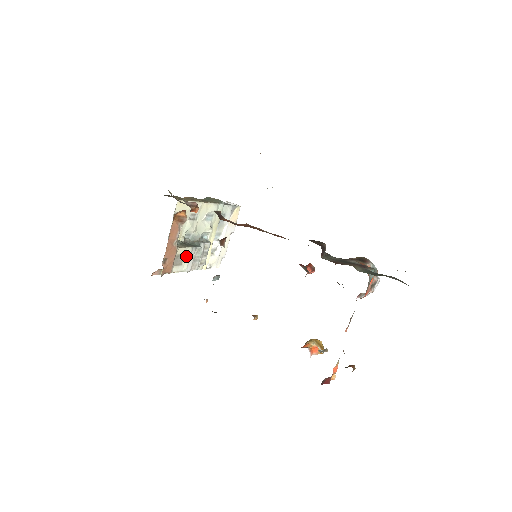
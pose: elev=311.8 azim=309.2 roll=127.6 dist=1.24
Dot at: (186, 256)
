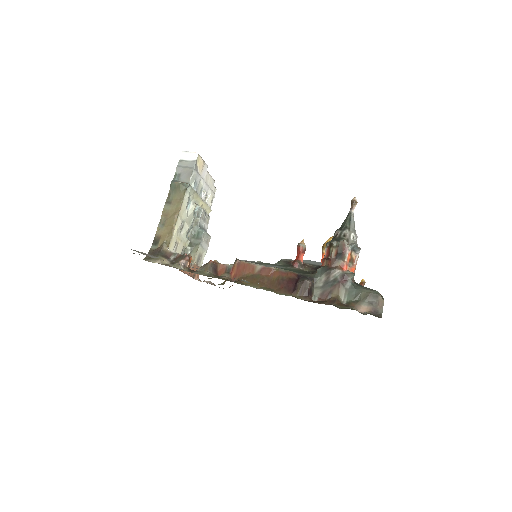
Dot at: (201, 251)
